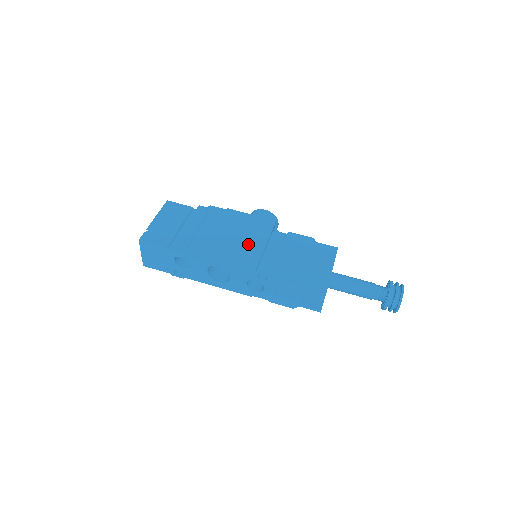
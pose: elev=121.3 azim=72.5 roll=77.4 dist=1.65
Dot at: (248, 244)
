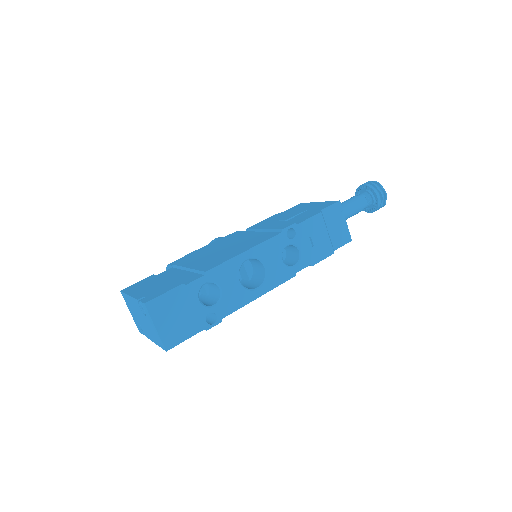
Dot at: (244, 240)
